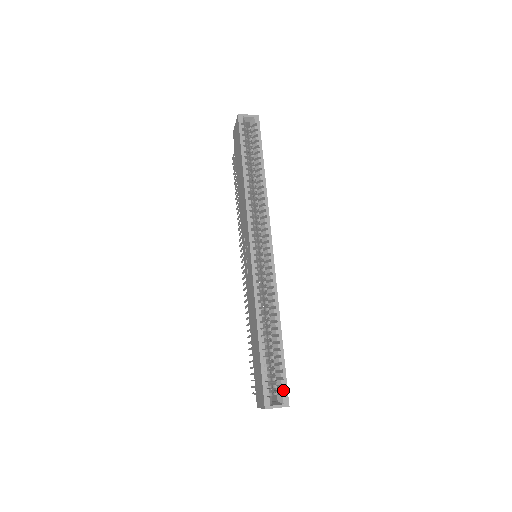
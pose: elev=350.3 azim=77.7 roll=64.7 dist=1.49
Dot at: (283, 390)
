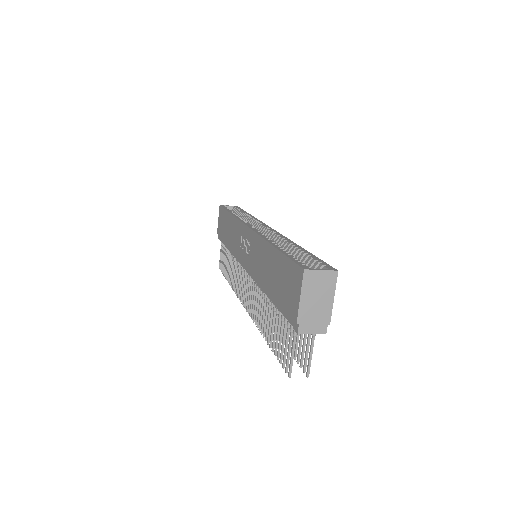
Dot at: (322, 264)
